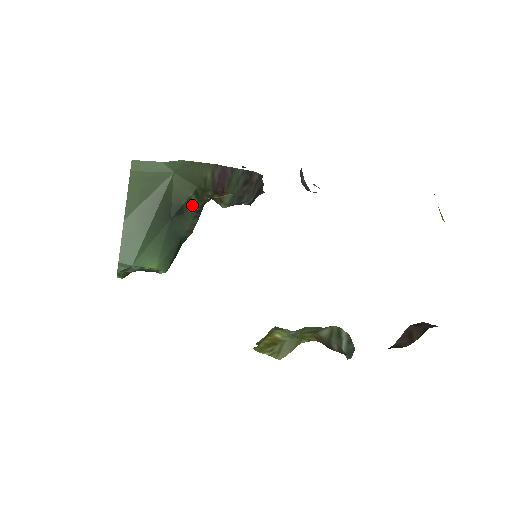
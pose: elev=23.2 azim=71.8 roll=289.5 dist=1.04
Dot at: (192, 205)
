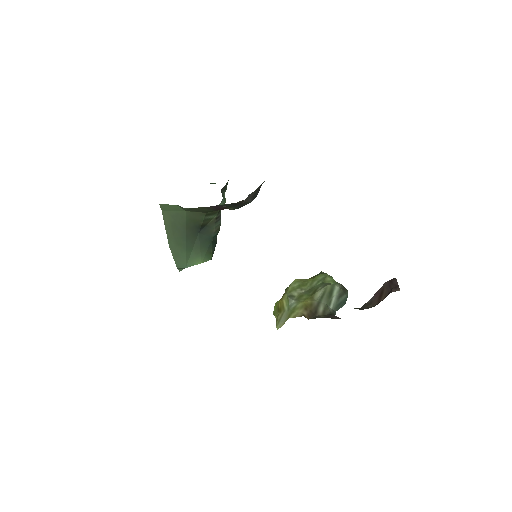
Dot at: (210, 219)
